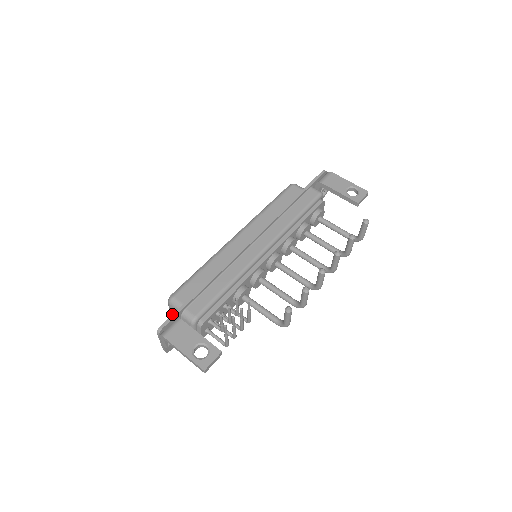
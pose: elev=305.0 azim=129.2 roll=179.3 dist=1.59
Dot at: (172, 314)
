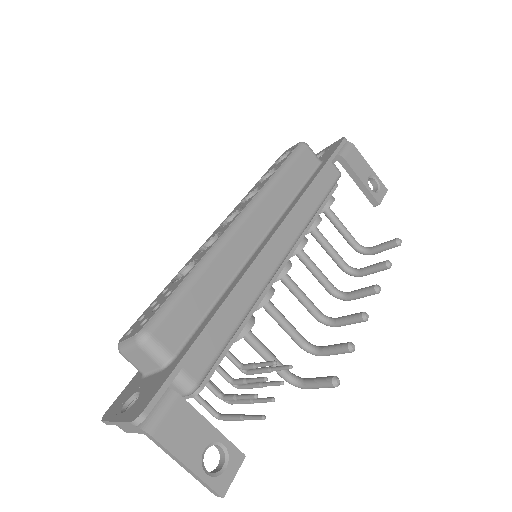
Dot at: (130, 357)
